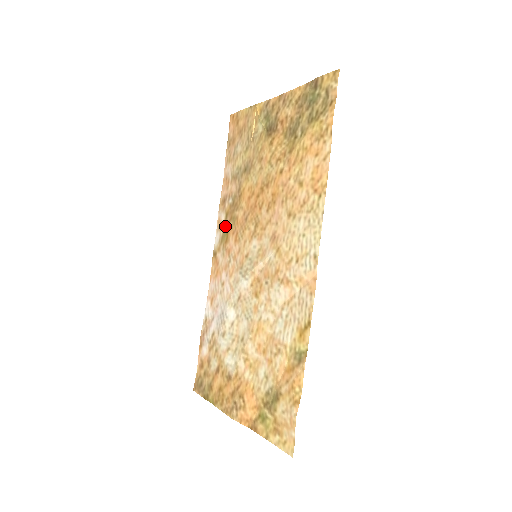
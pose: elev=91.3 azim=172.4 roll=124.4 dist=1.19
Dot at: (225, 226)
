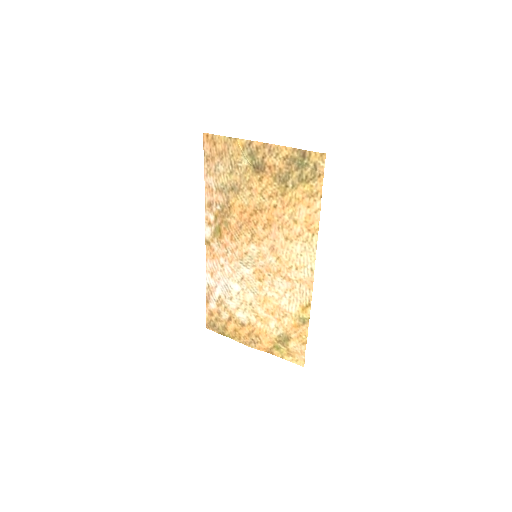
Dot at: (216, 225)
